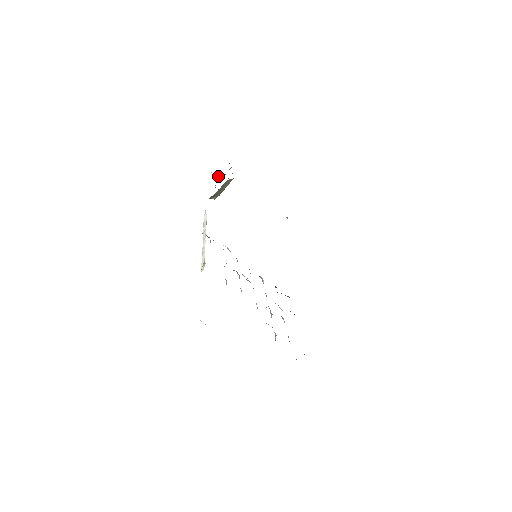
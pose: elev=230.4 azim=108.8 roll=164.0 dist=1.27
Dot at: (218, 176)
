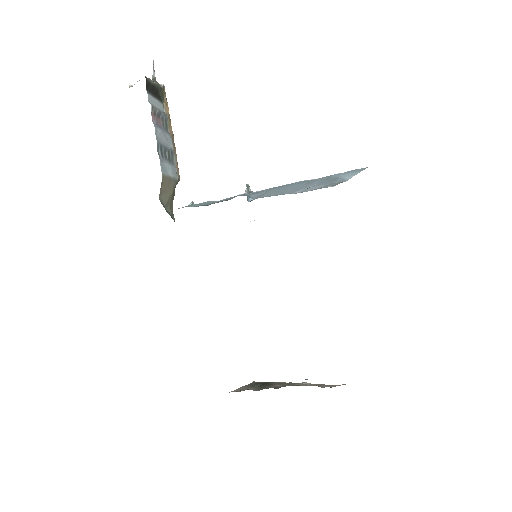
Dot at: (159, 91)
